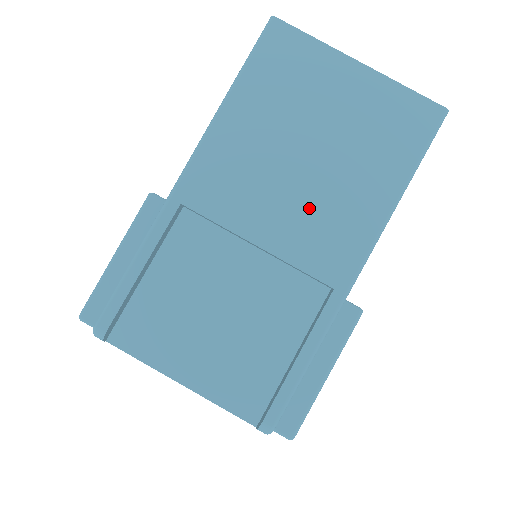
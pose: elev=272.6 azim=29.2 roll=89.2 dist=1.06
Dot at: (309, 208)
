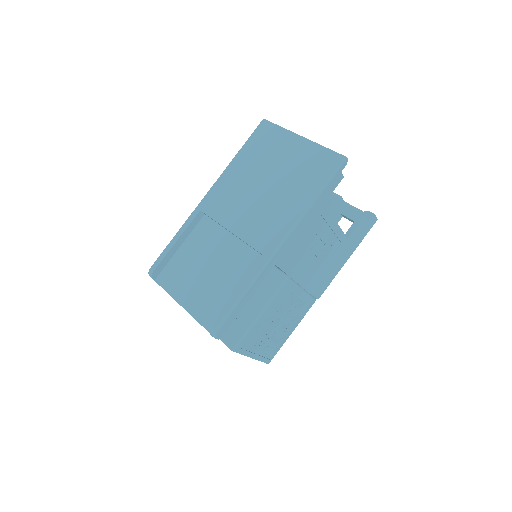
Dot at: (260, 212)
